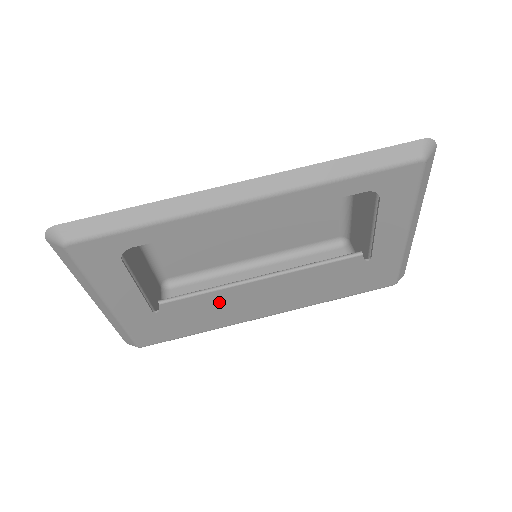
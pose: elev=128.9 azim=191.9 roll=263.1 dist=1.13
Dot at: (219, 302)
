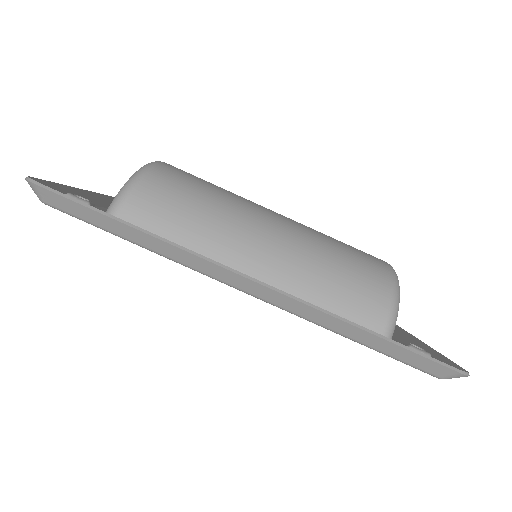
Dot at: occluded
